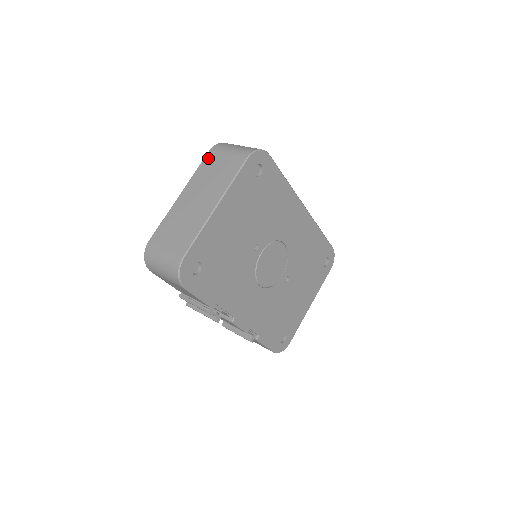
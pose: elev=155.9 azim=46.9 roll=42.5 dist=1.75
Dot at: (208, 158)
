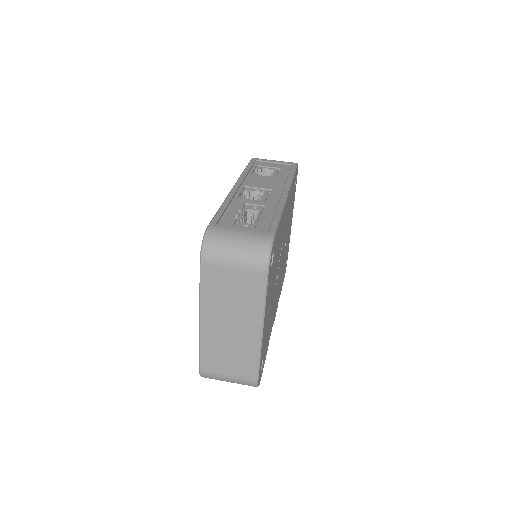
Dot at: (207, 275)
